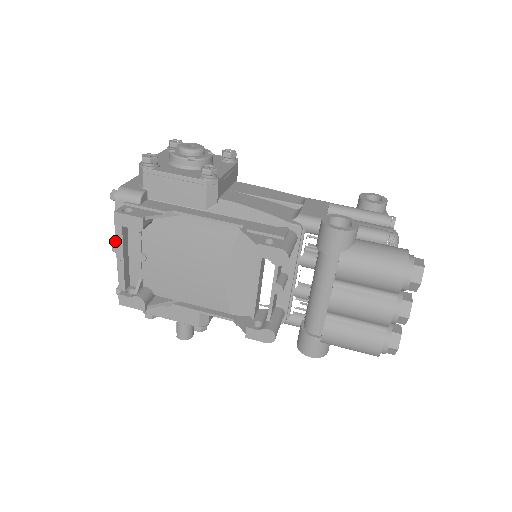
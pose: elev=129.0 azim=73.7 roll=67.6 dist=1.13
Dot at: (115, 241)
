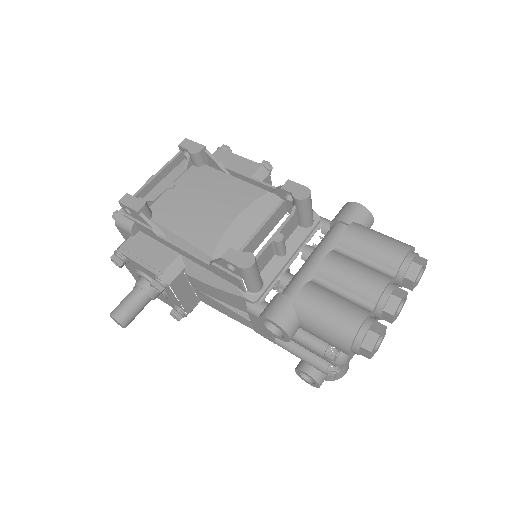
Dot at: occluded
